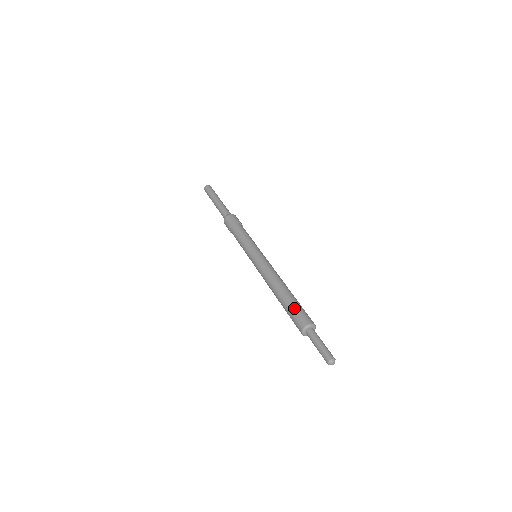
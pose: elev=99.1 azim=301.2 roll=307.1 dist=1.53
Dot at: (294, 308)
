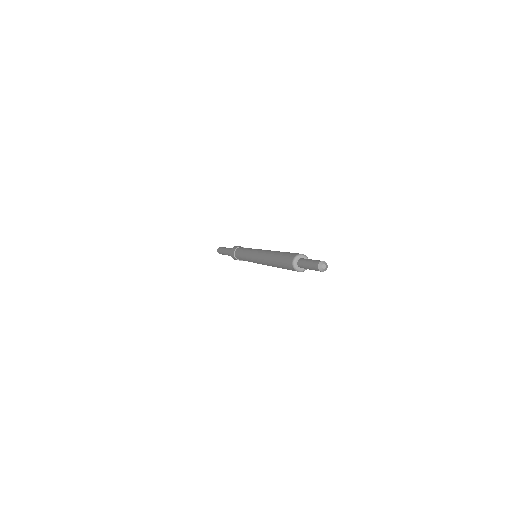
Dot at: (283, 256)
